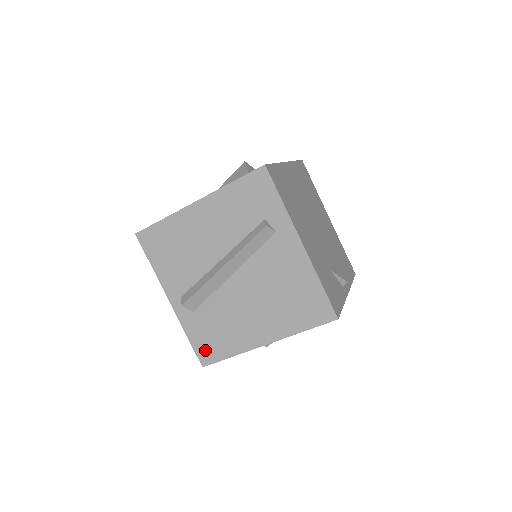
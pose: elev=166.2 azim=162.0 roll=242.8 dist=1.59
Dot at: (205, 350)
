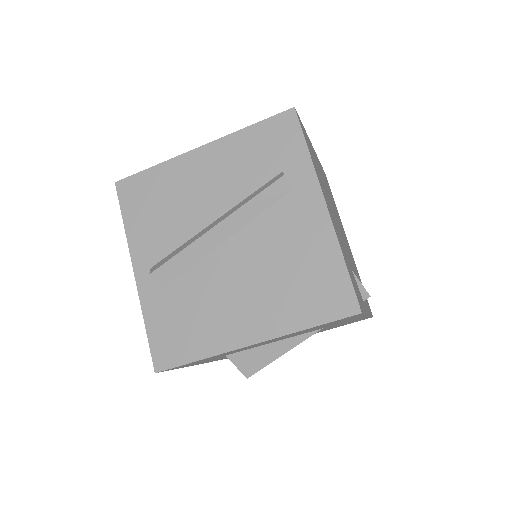
Dot at: (165, 347)
